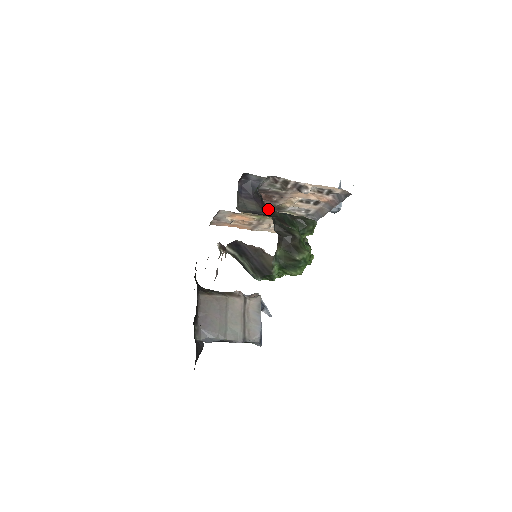
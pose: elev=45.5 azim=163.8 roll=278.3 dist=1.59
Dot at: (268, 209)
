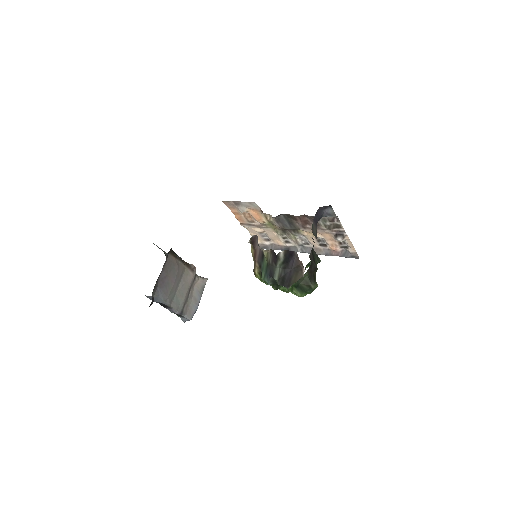
Dot at: occluded
